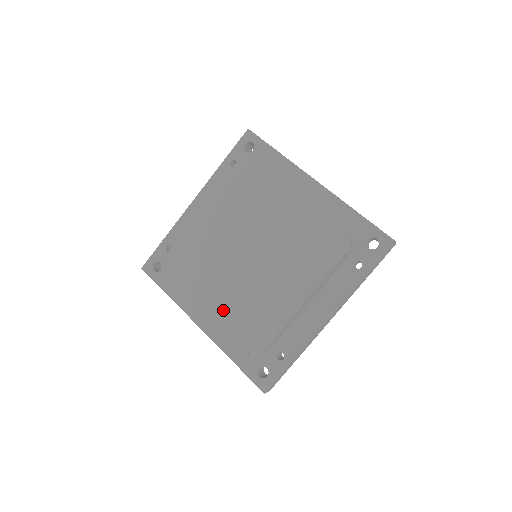
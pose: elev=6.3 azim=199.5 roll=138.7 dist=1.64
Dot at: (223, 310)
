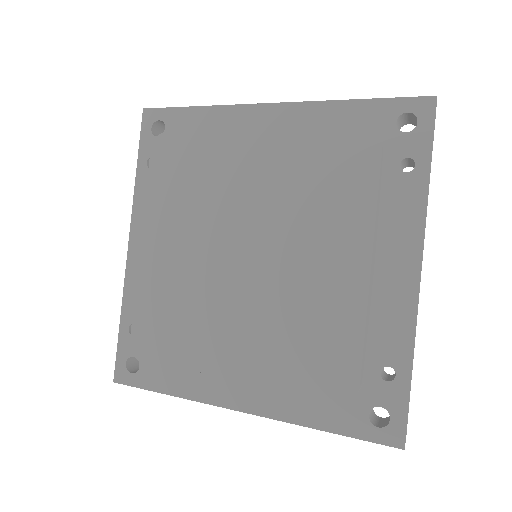
Dot at: (258, 360)
